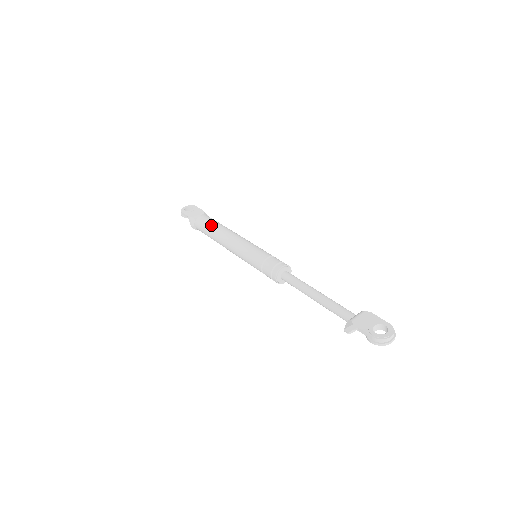
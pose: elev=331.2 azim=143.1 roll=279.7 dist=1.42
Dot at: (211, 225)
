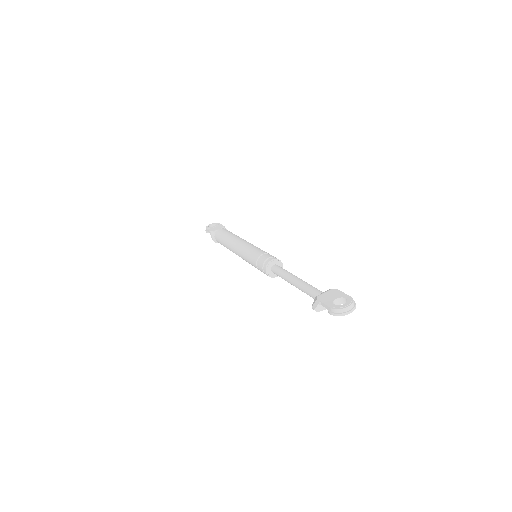
Dot at: (225, 235)
